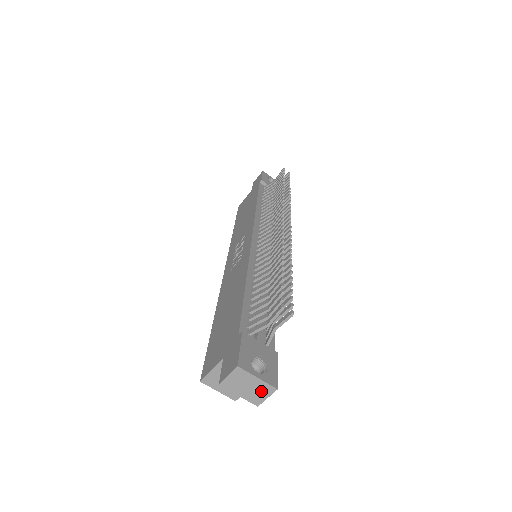
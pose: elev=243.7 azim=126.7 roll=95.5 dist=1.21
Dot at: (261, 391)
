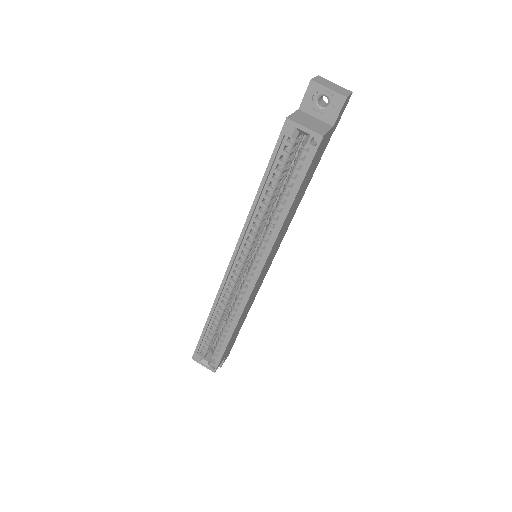
Dot at: (342, 90)
